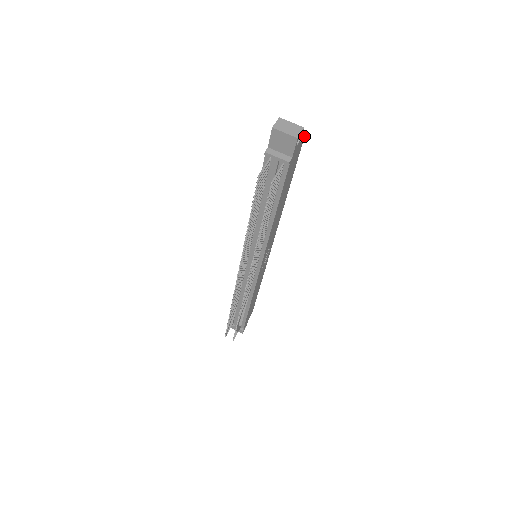
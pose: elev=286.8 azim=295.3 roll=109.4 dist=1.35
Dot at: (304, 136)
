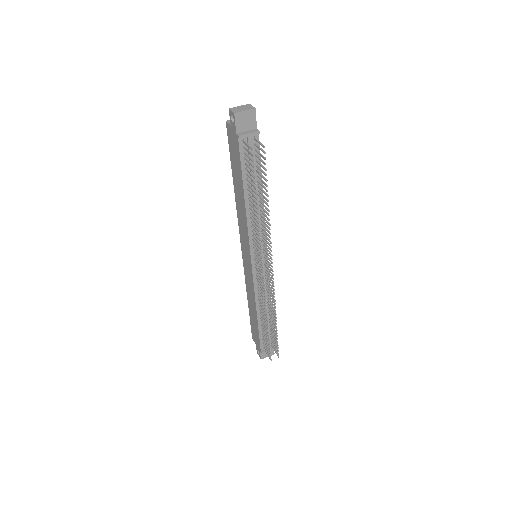
Dot at: occluded
